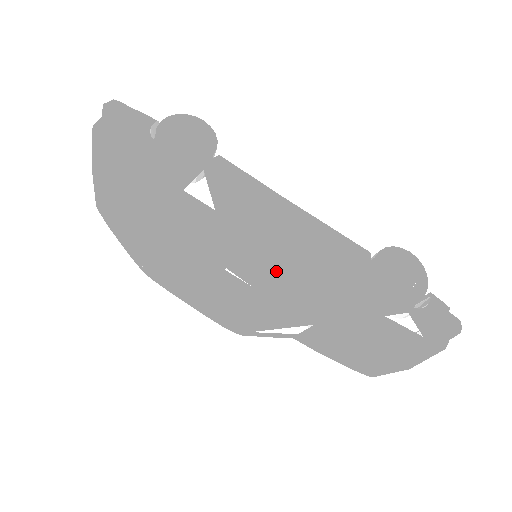
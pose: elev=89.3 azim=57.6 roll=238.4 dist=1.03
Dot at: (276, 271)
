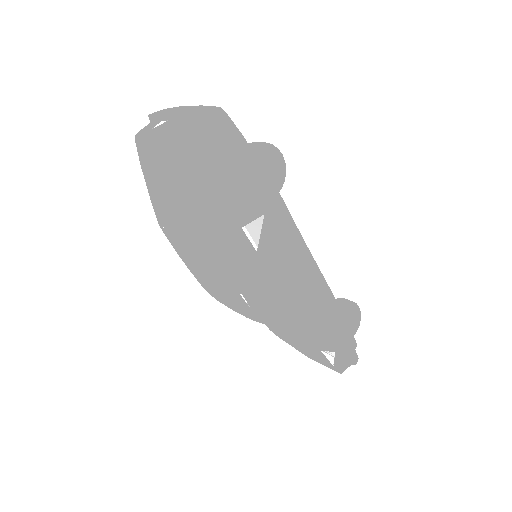
Dot at: (274, 307)
